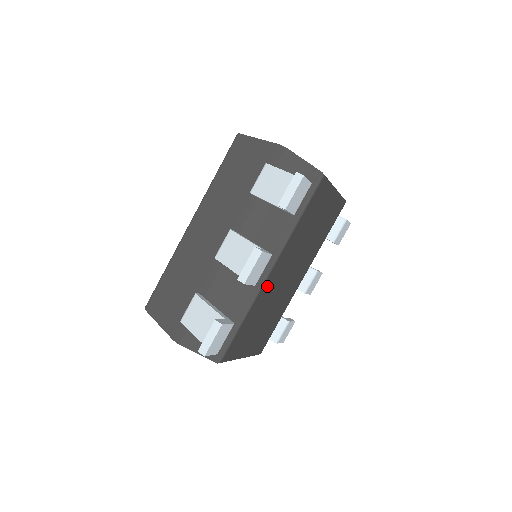
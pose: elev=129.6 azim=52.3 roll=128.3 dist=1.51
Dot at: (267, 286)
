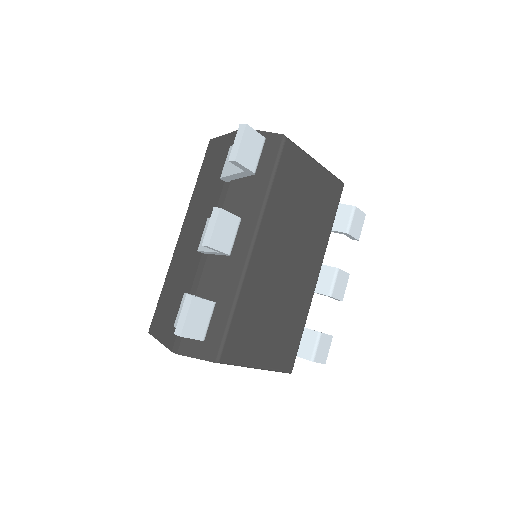
Dot at: (256, 267)
